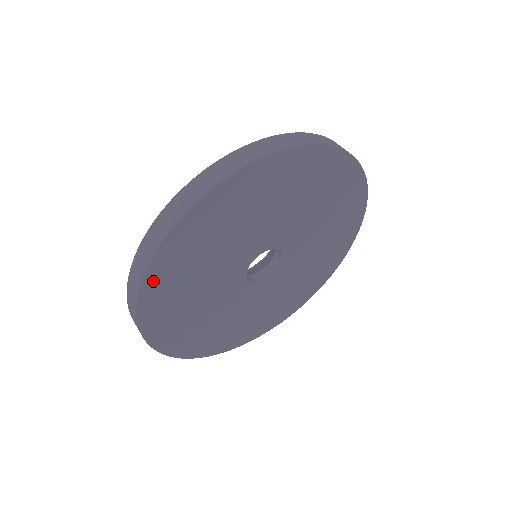
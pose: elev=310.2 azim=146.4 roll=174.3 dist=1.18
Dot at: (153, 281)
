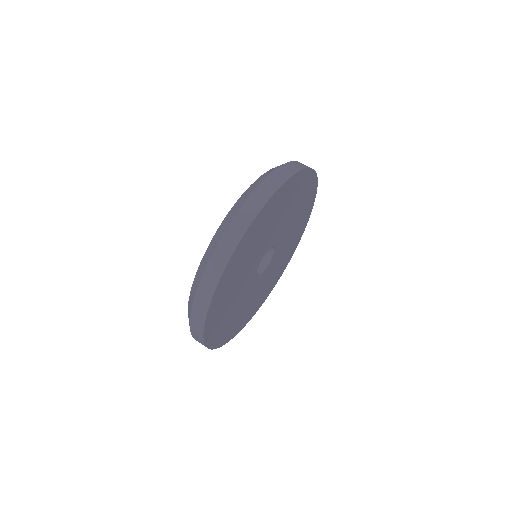
Dot at: (252, 228)
